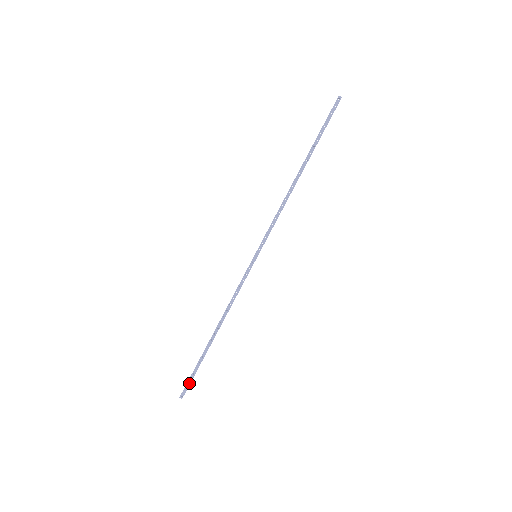
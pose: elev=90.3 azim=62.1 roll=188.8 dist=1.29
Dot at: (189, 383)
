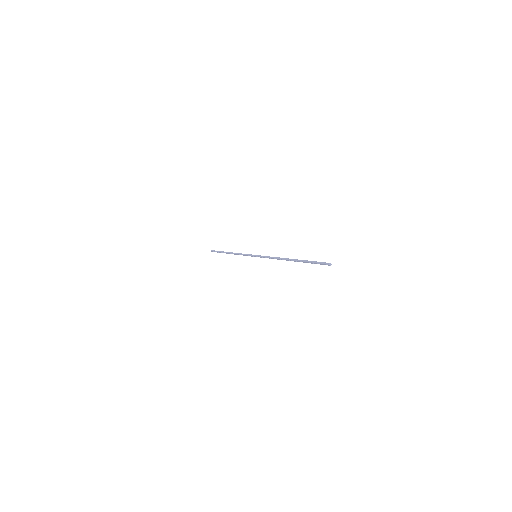
Dot at: occluded
